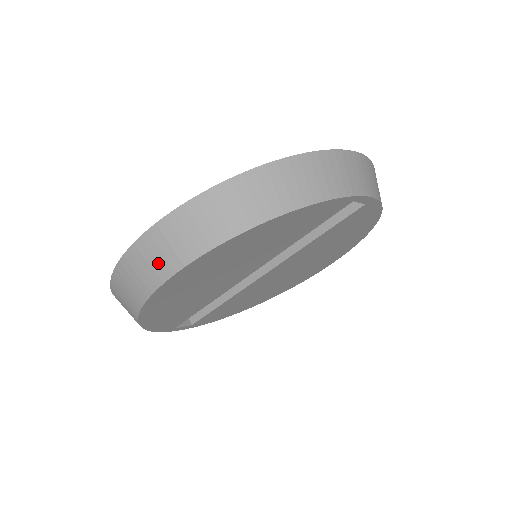
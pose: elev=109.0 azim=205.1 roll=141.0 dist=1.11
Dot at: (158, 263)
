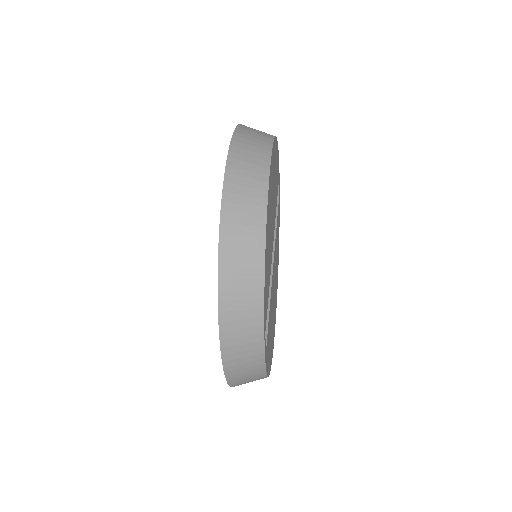
Dot at: (256, 153)
